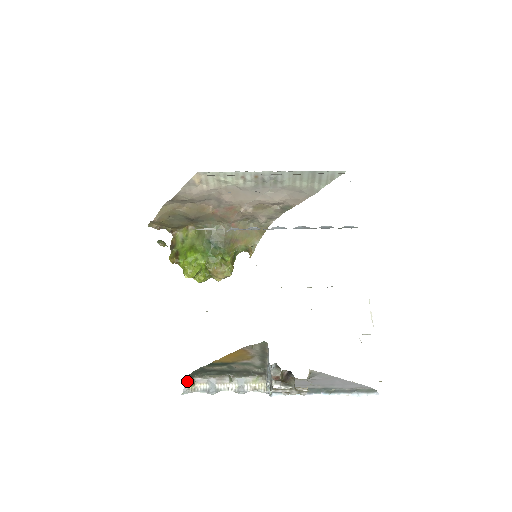
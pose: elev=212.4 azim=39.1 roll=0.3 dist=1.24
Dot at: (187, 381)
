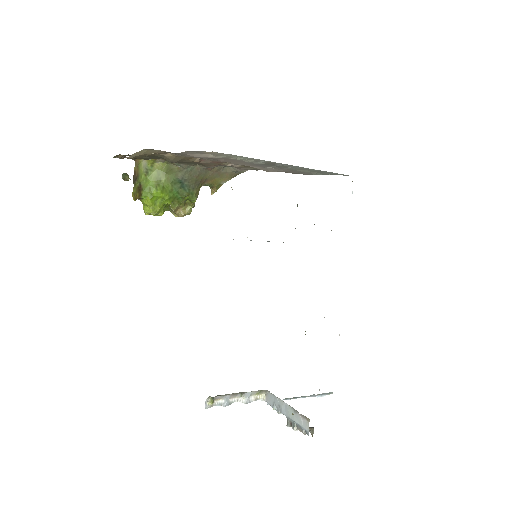
Dot at: (208, 400)
